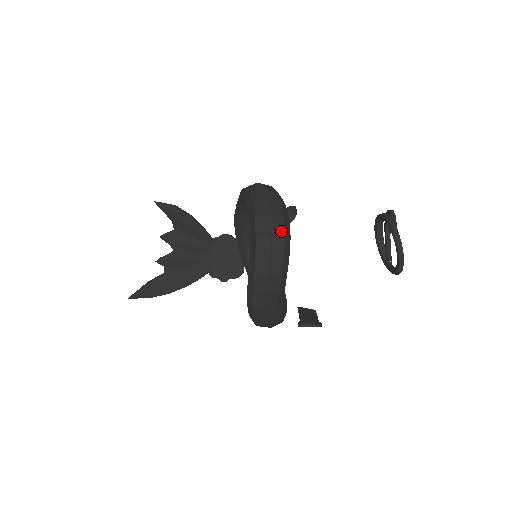
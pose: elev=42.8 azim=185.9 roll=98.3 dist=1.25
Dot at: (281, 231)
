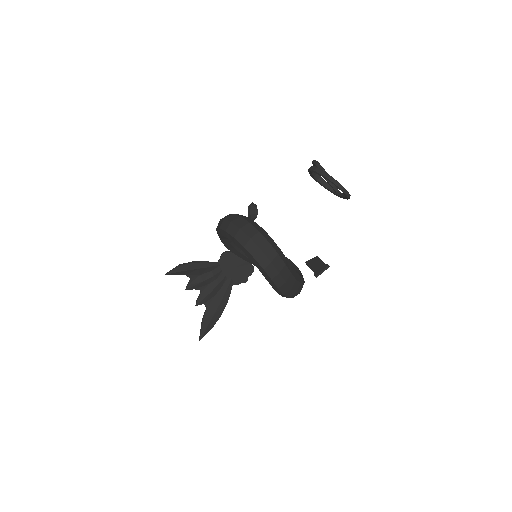
Dot at: (265, 242)
